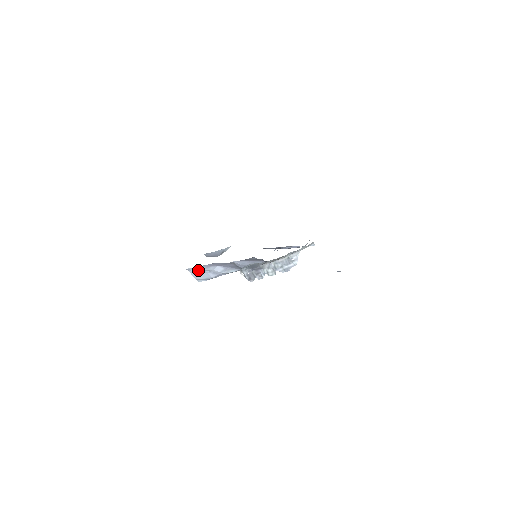
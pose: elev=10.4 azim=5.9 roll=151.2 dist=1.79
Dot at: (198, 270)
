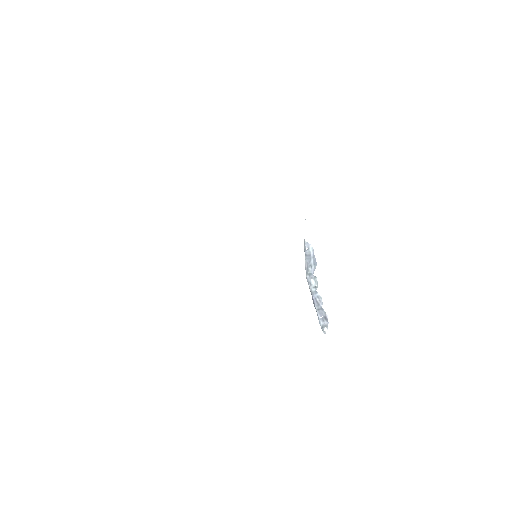
Dot at: occluded
